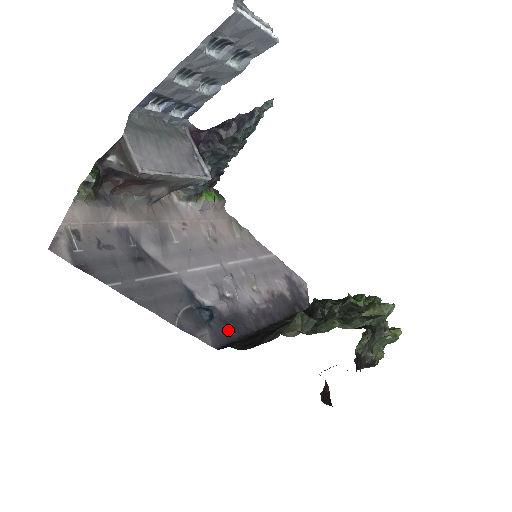
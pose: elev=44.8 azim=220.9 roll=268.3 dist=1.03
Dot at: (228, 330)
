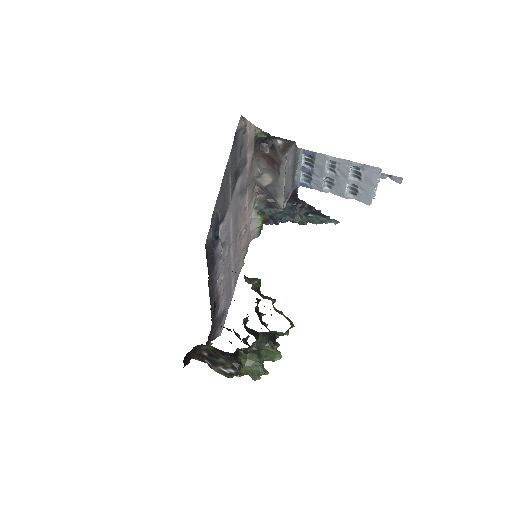
Dot at: (211, 254)
